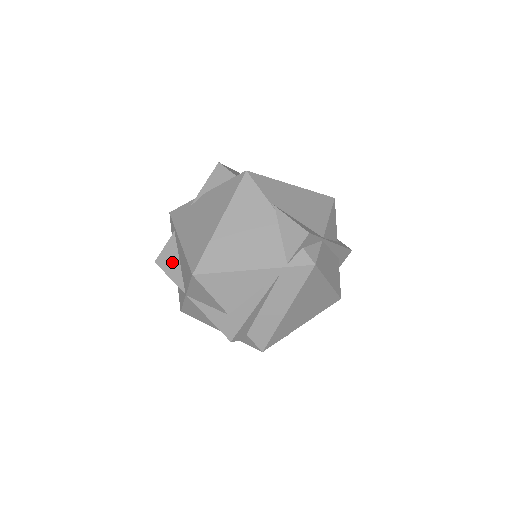
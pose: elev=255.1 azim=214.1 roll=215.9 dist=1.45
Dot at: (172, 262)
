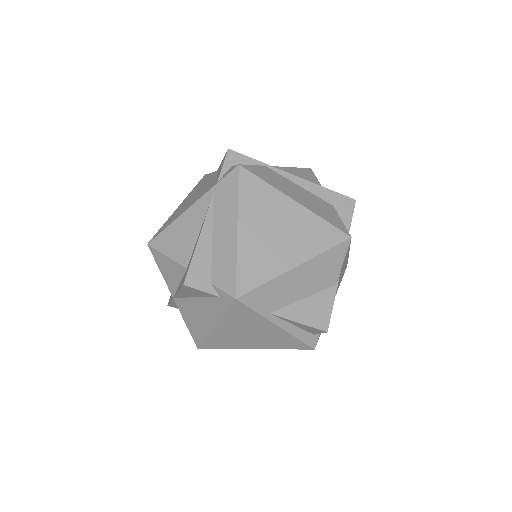
Dot at: occluded
